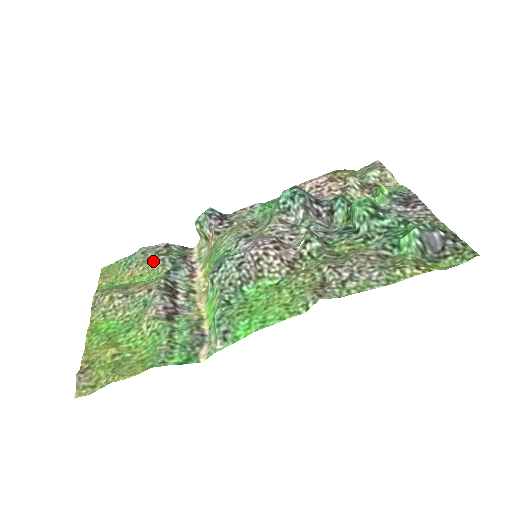
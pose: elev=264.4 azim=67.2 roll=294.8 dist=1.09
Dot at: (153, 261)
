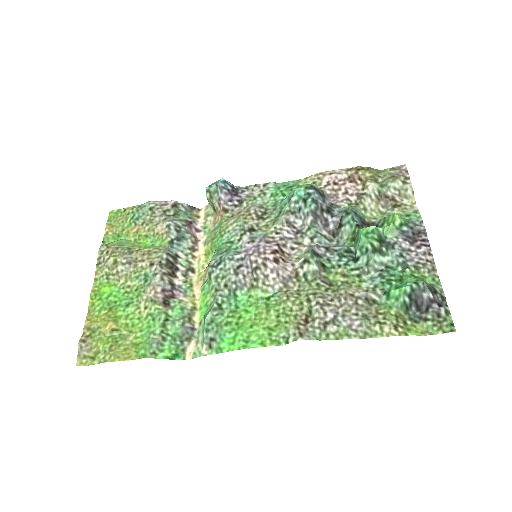
Dot at: (159, 224)
